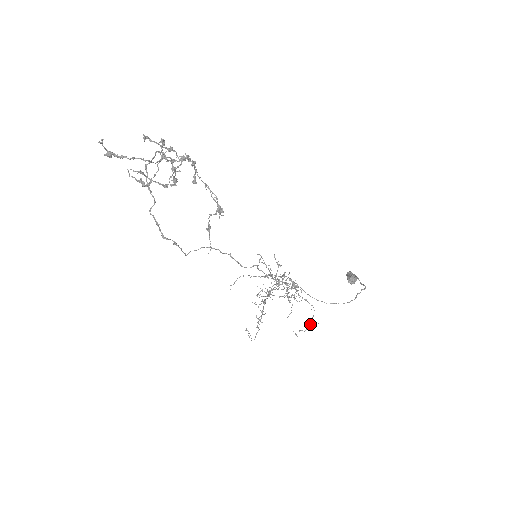
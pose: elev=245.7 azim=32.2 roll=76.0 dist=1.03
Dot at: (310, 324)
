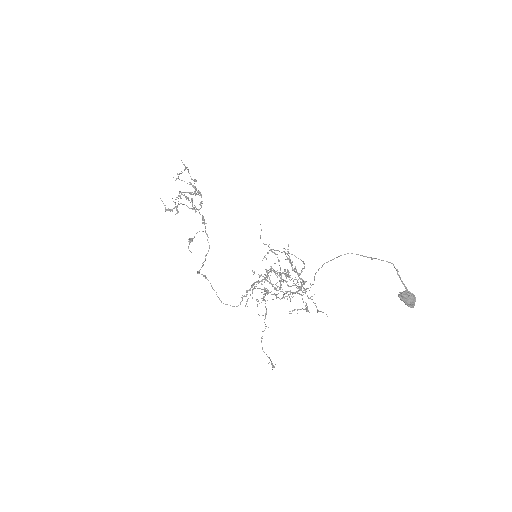
Dot at: occluded
